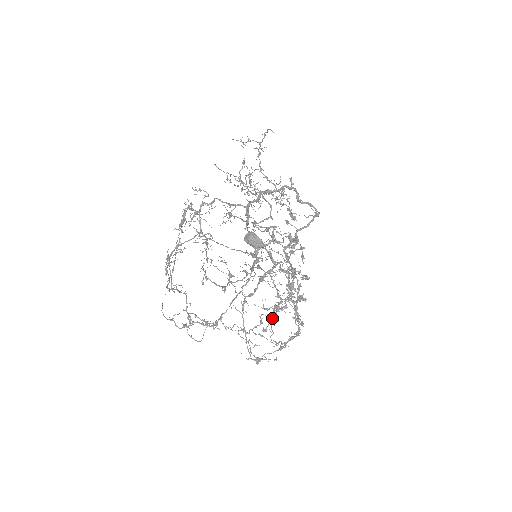
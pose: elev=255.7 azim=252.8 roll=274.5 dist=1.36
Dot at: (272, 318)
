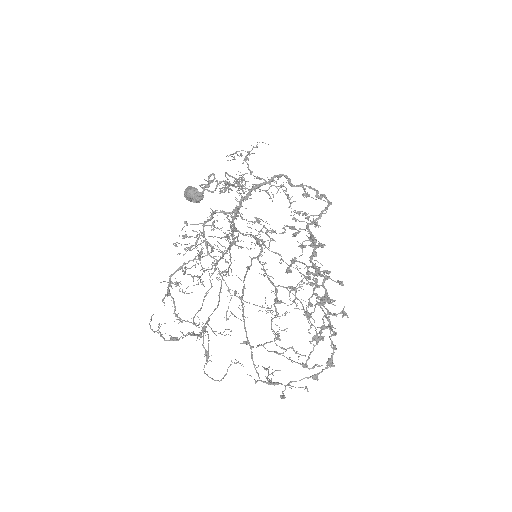
Dot at: (313, 349)
